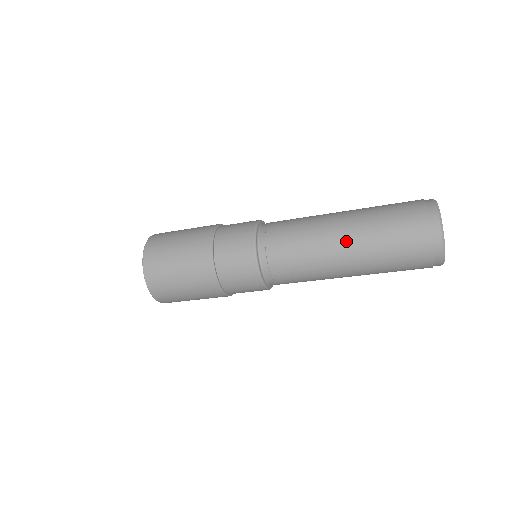
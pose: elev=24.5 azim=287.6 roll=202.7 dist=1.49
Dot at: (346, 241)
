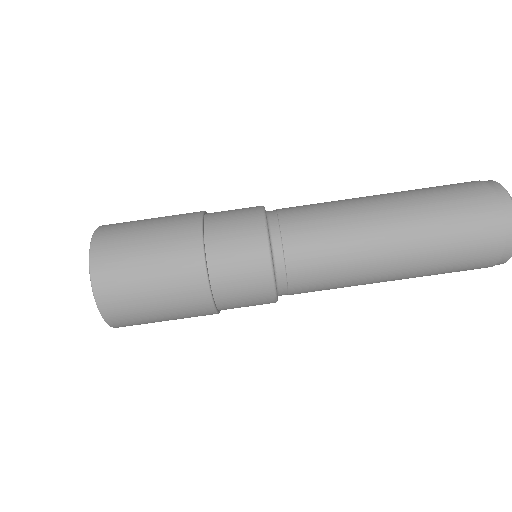
Dot at: occluded
